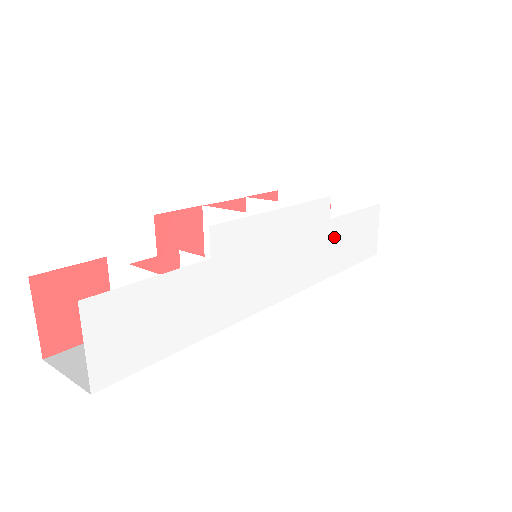
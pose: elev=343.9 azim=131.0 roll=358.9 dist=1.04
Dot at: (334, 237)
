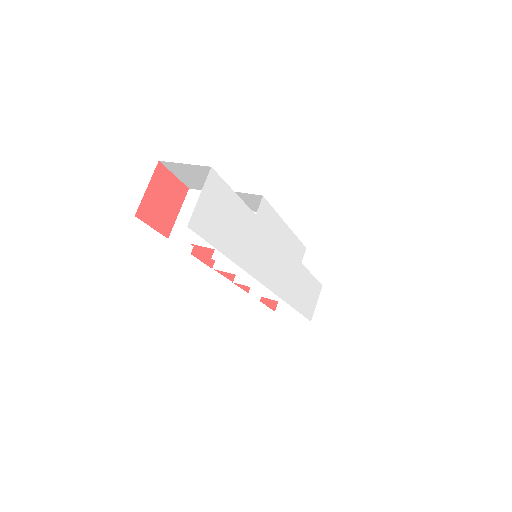
Dot at: (299, 278)
